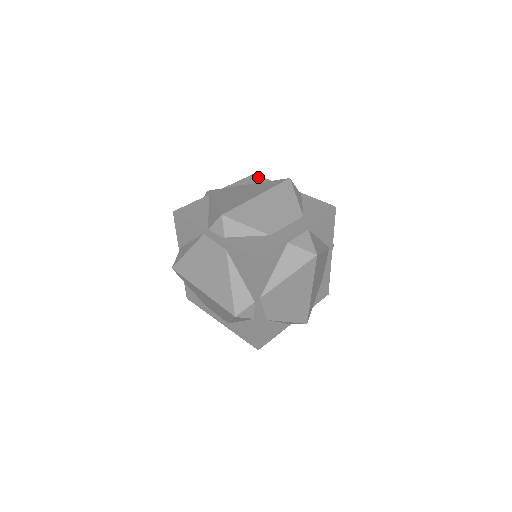
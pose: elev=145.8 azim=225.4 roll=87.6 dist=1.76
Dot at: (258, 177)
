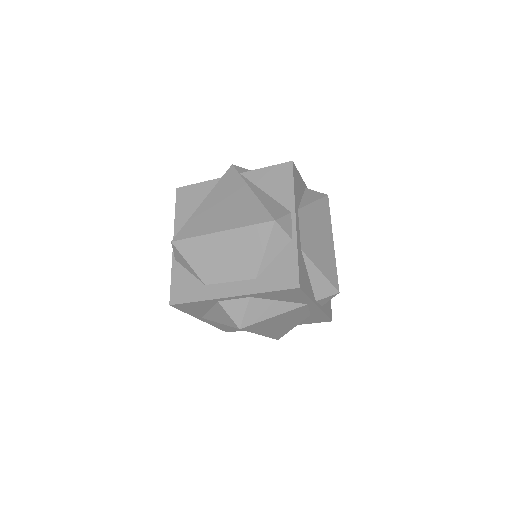
Dot at: (288, 172)
